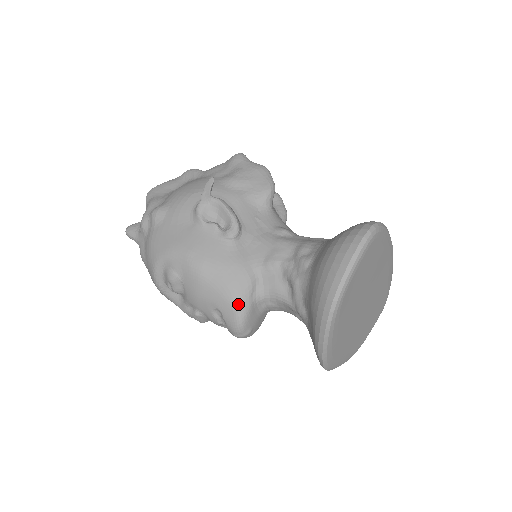
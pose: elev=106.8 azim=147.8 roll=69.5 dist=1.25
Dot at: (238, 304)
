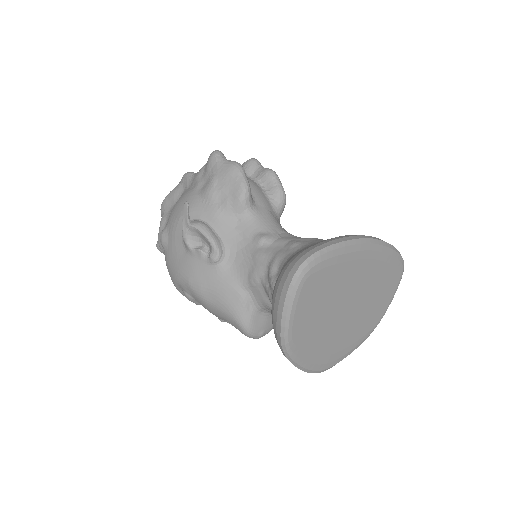
Dot at: (238, 320)
